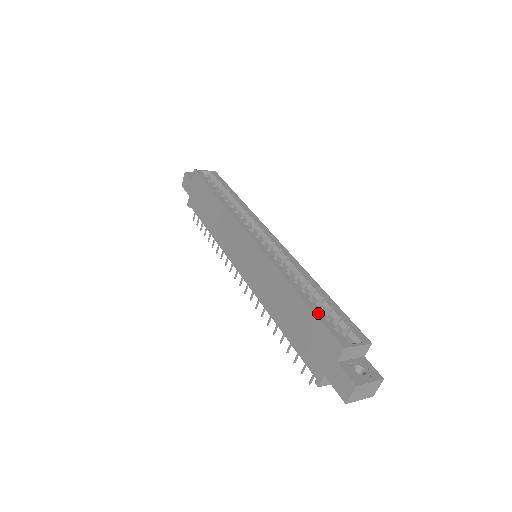
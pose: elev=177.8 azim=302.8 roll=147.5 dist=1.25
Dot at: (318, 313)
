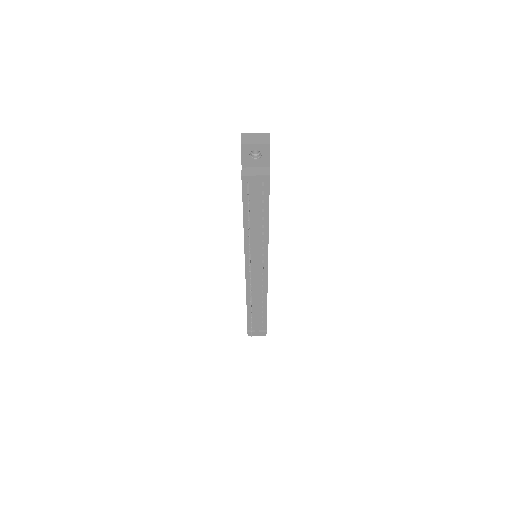
Dot at: occluded
